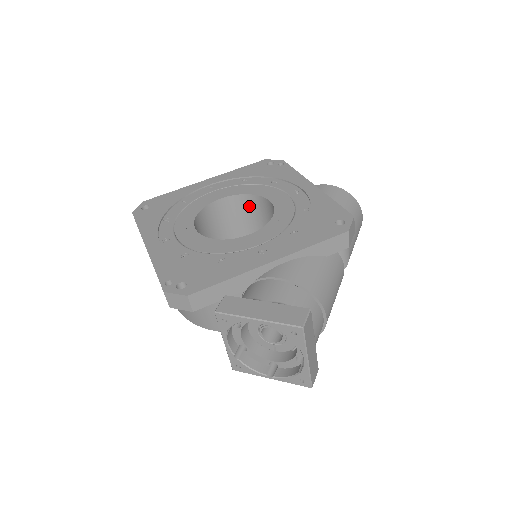
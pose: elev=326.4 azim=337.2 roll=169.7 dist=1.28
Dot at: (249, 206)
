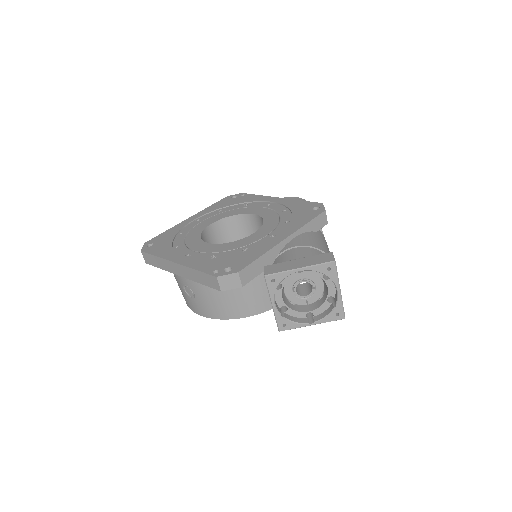
Dot at: (234, 226)
